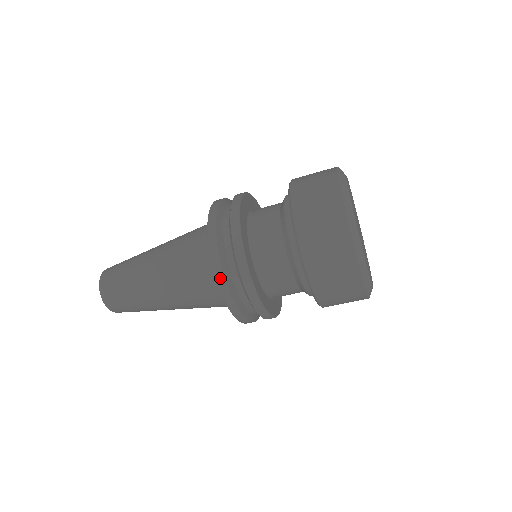
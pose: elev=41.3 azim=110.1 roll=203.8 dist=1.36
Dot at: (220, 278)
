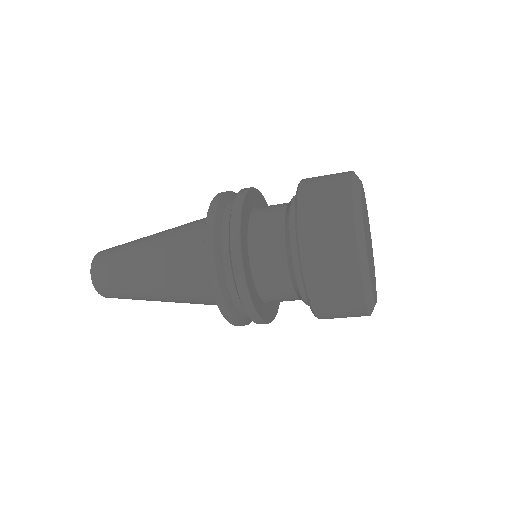
Dot at: (230, 320)
